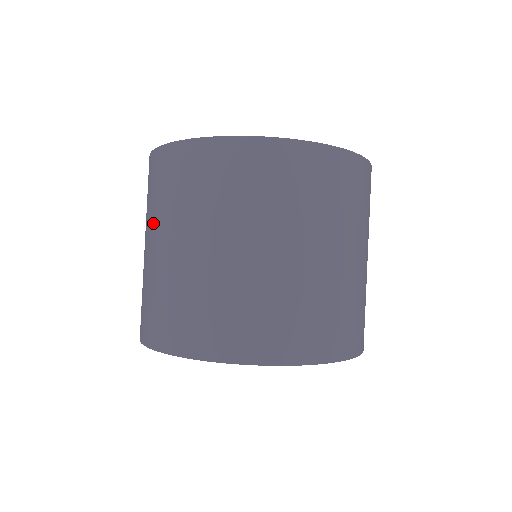
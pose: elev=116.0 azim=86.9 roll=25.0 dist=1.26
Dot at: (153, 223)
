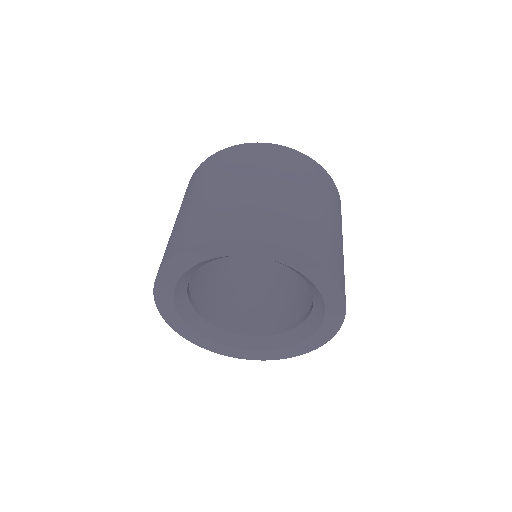
Dot at: (187, 198)
